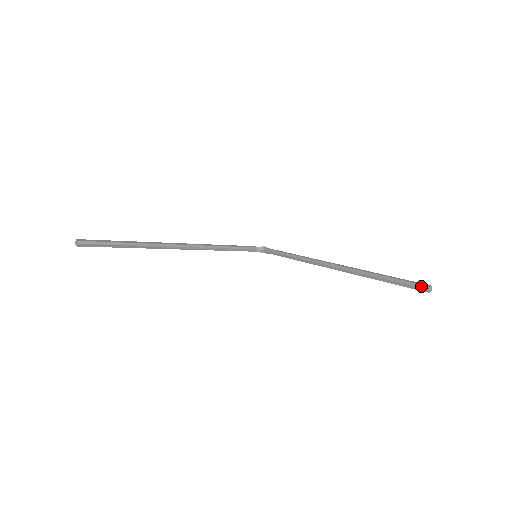
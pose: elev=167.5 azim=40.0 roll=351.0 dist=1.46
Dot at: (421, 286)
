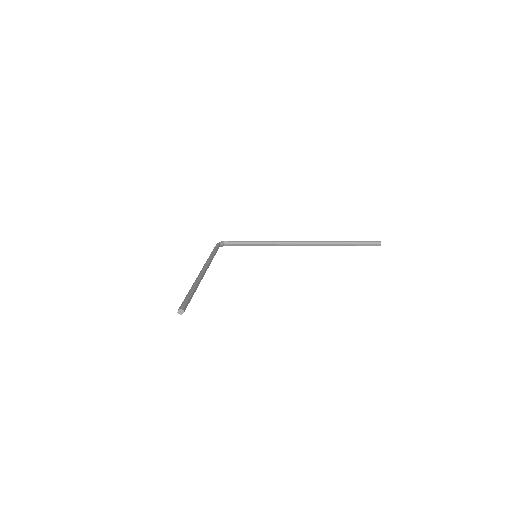
Dot at: (375, 243)
